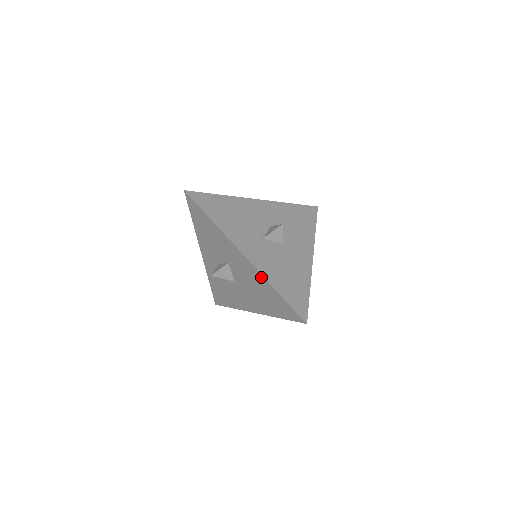
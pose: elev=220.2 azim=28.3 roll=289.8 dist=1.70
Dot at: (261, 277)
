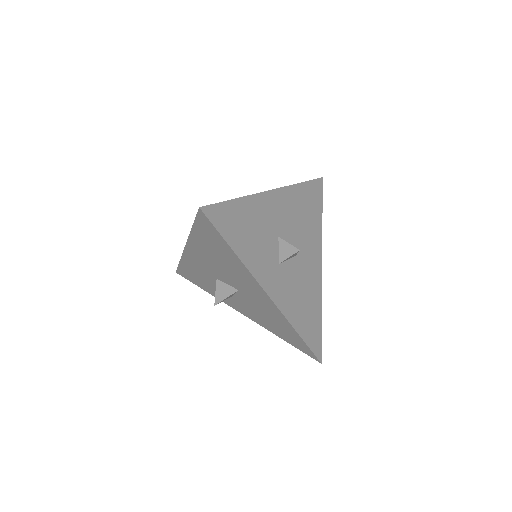
Dot at: (192, 240)
